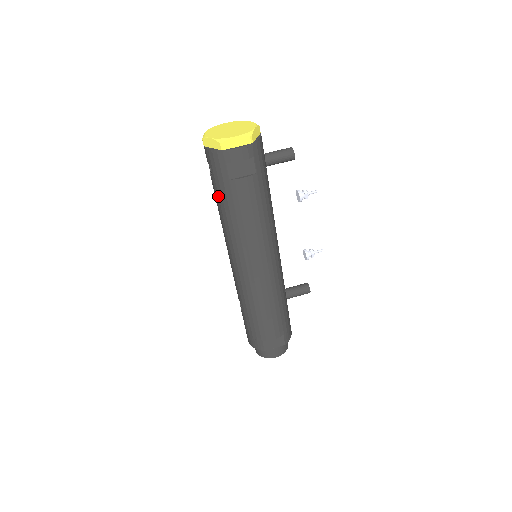
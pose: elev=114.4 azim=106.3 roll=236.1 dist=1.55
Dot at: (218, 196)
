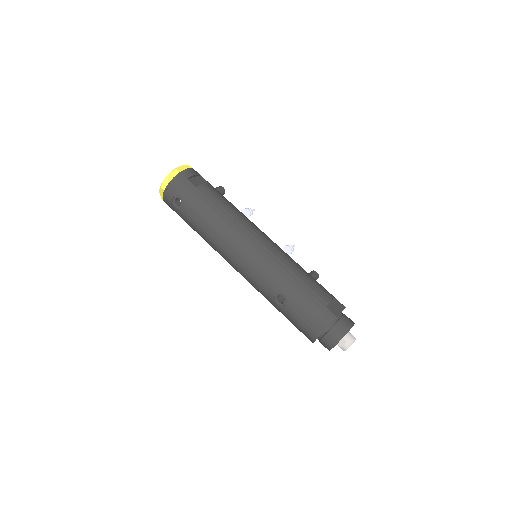
Dot at: (196, 209)
